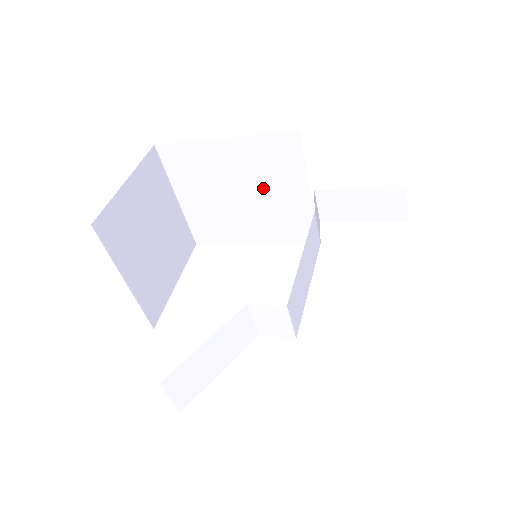
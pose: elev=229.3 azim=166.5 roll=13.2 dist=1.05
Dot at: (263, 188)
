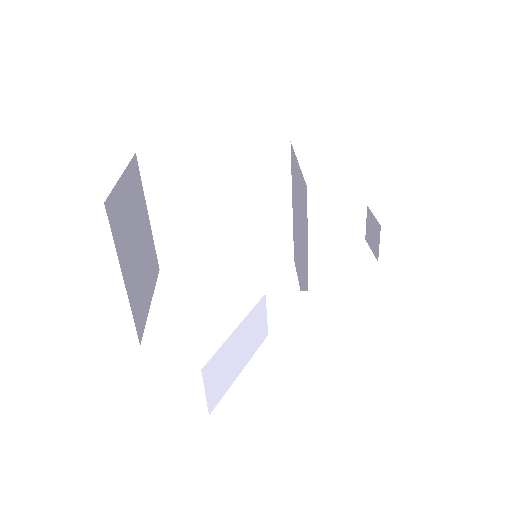
Dot at: (246, 200)
